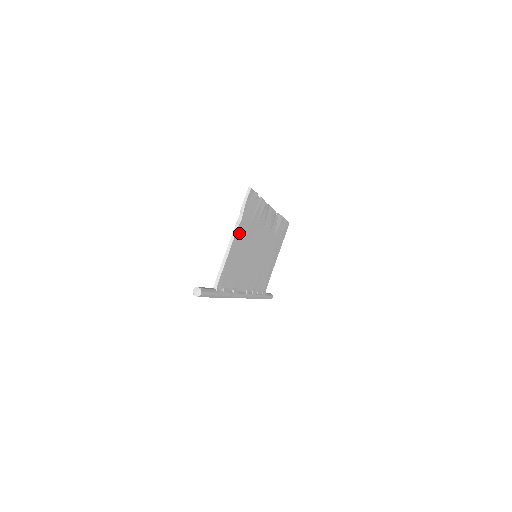
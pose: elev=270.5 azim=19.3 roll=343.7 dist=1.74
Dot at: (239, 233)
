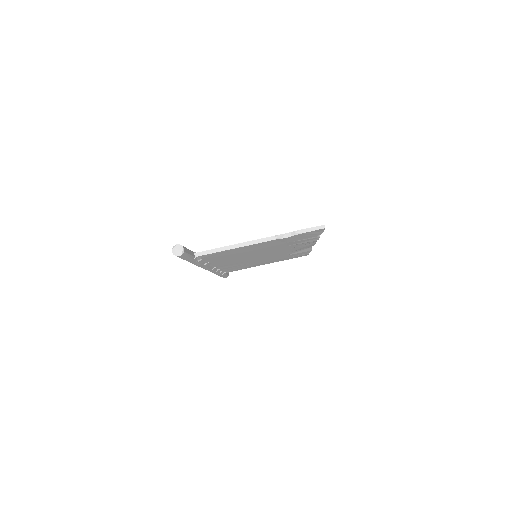
Dot at: (269, 242)
